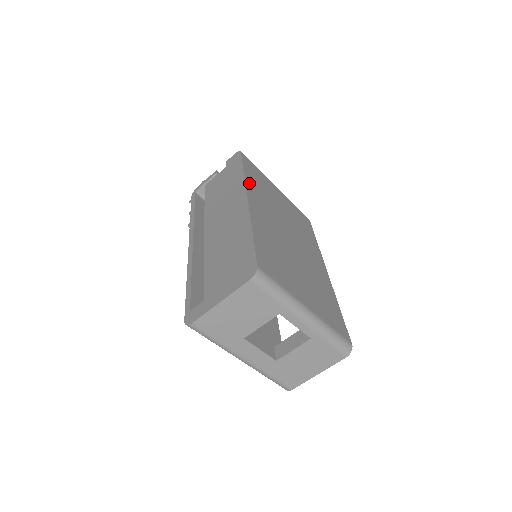
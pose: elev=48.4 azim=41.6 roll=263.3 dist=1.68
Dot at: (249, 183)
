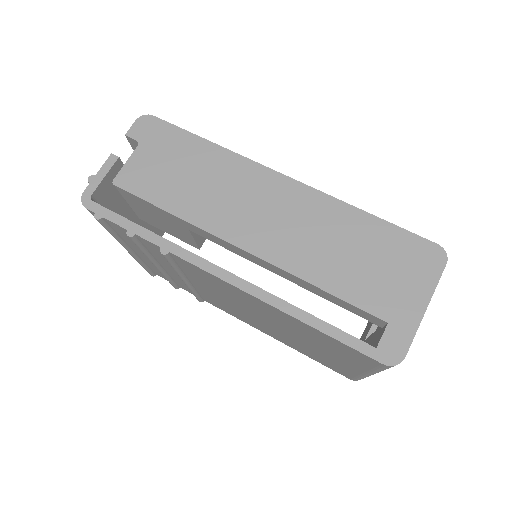
Dot at: occluded
